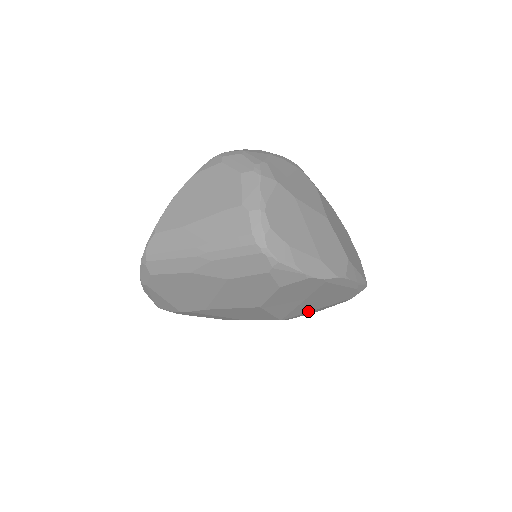
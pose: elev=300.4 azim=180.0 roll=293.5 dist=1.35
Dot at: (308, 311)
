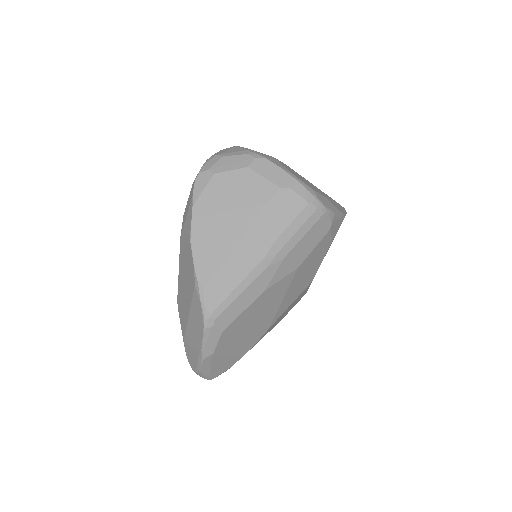
Dot at: occluded
